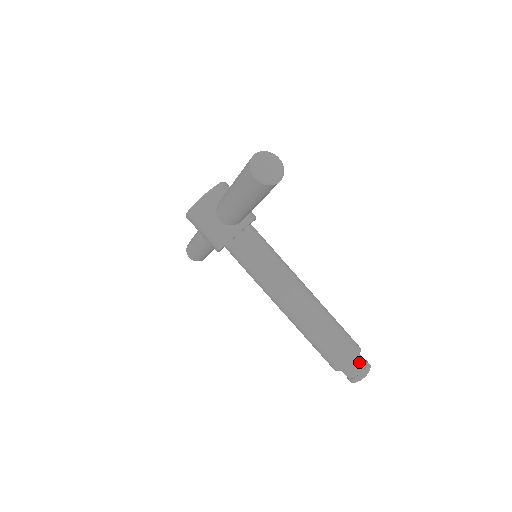
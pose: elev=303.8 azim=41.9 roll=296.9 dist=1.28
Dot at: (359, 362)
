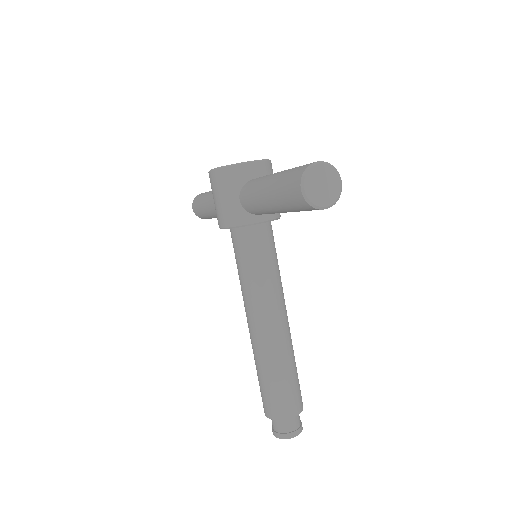
Dot at: (293, 421)
